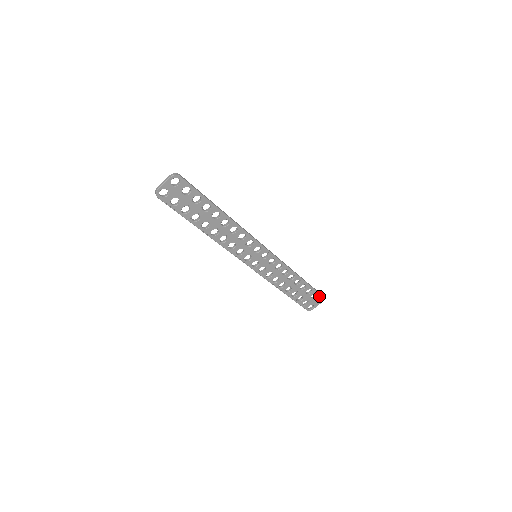
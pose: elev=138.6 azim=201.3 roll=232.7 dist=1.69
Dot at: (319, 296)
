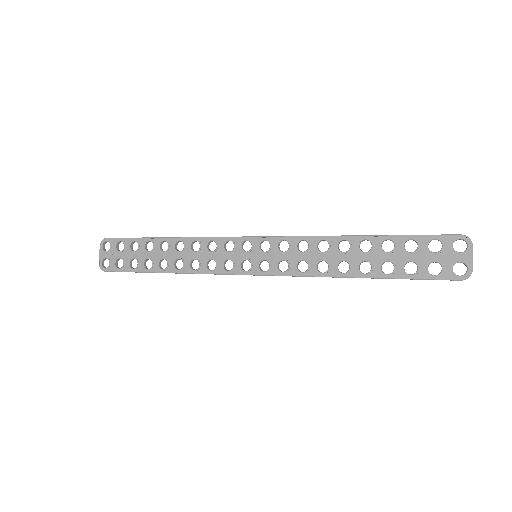
Dot at: (448, 240)
